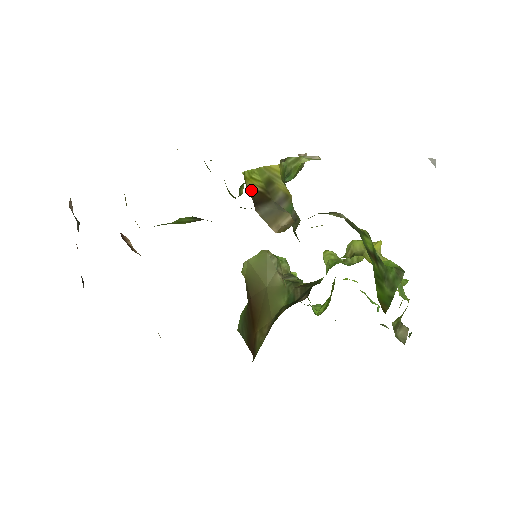
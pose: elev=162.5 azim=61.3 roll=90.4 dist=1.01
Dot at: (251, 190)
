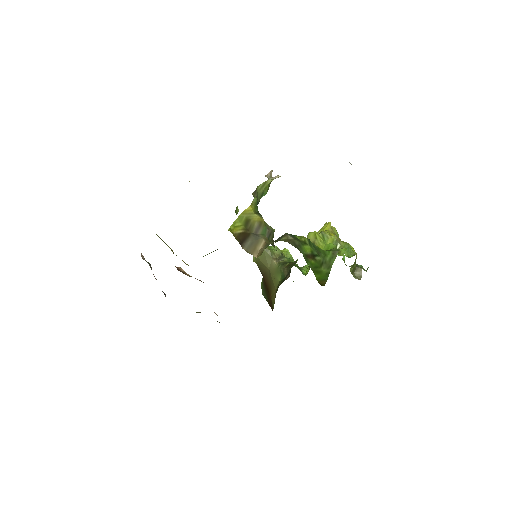
Dot at: (237, 235)
